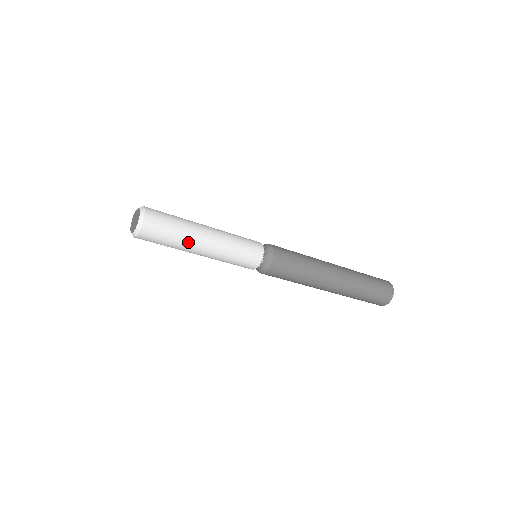
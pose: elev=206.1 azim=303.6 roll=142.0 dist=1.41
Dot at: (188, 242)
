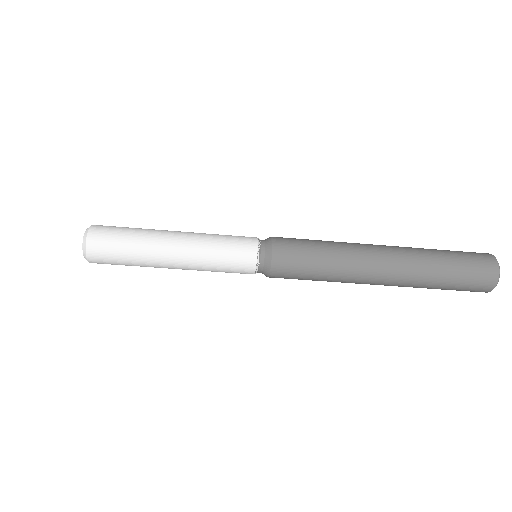
Dot at: (148, 258)
